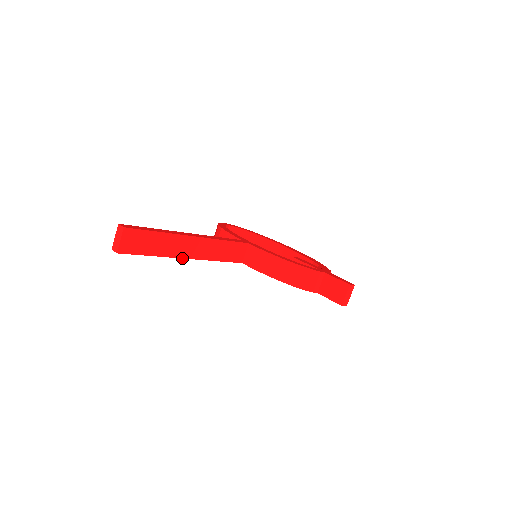
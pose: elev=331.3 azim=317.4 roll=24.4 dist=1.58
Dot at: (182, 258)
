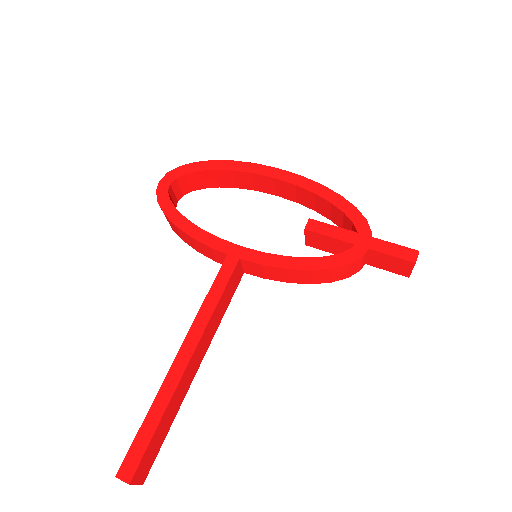
Dot at: (193, 378)
